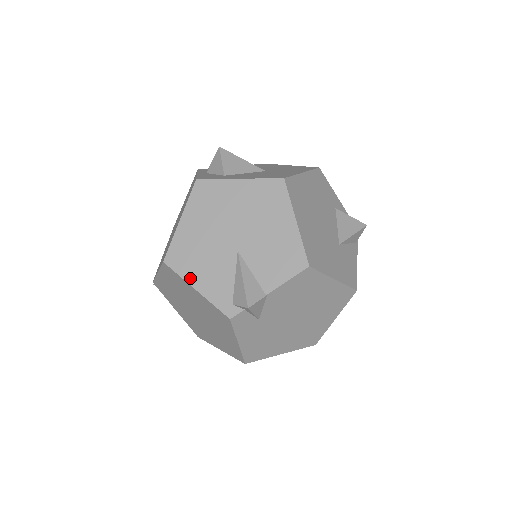
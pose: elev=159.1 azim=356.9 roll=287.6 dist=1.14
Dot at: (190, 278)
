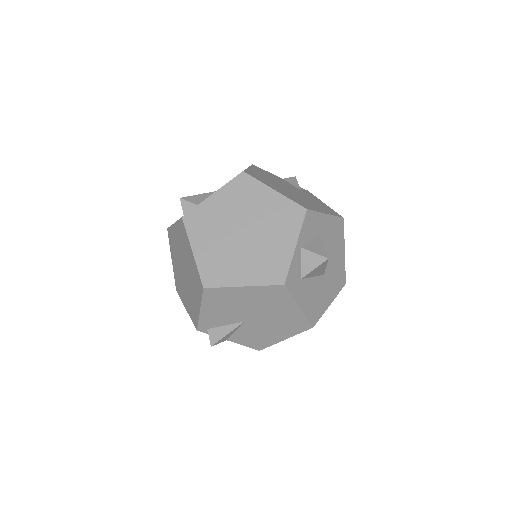
Dot at: (205, 306)
